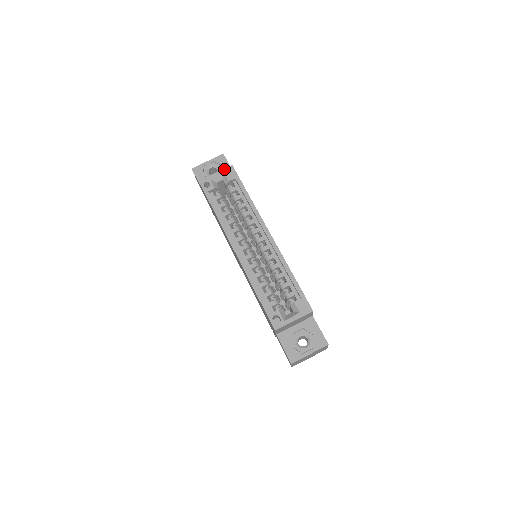
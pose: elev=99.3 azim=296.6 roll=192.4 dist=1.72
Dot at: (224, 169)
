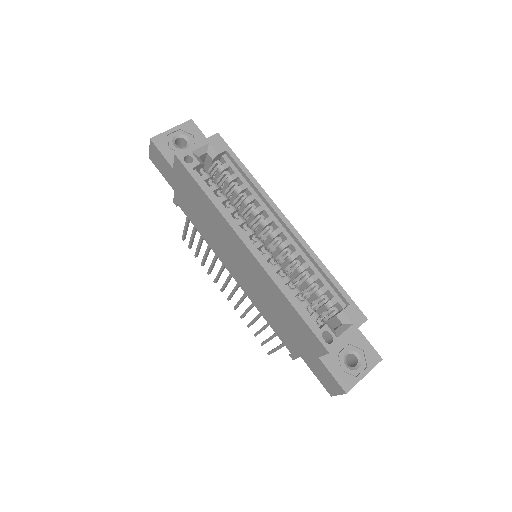
Dot at: (208, 138)
